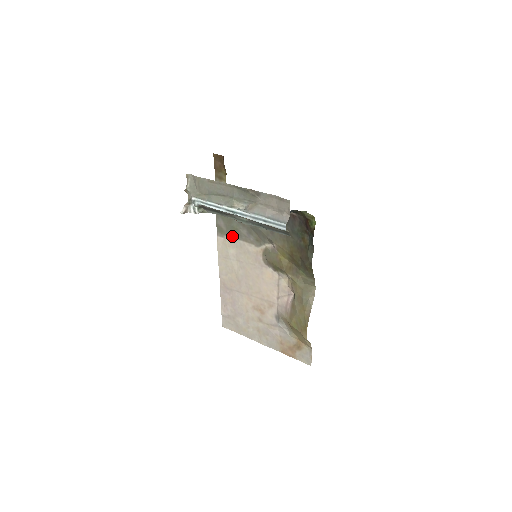
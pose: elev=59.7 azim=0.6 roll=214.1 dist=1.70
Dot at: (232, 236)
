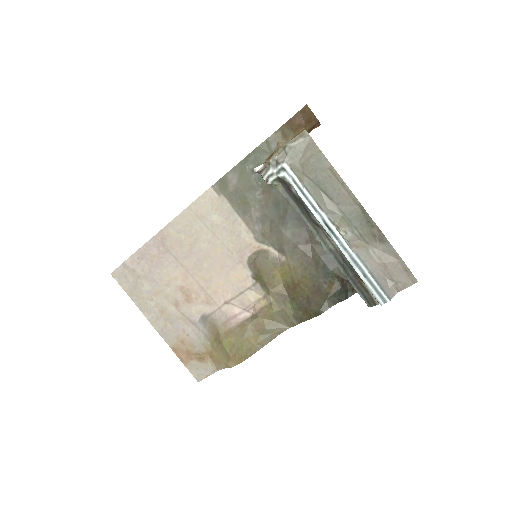
Dot at: (233, 204)
